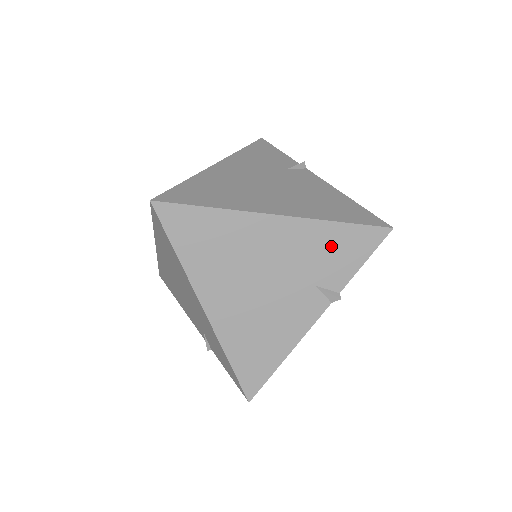
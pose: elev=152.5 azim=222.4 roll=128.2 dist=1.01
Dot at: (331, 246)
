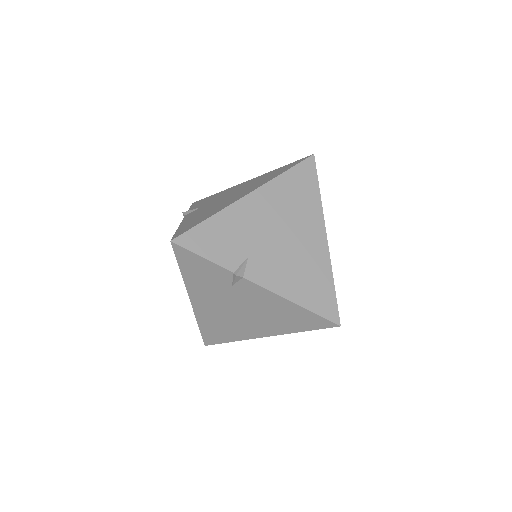
Dot at: occluded
